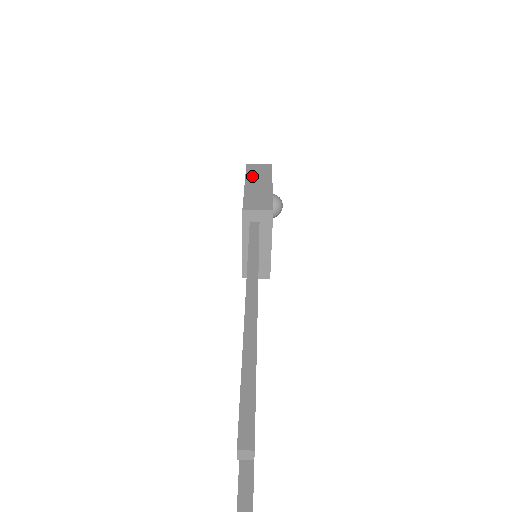
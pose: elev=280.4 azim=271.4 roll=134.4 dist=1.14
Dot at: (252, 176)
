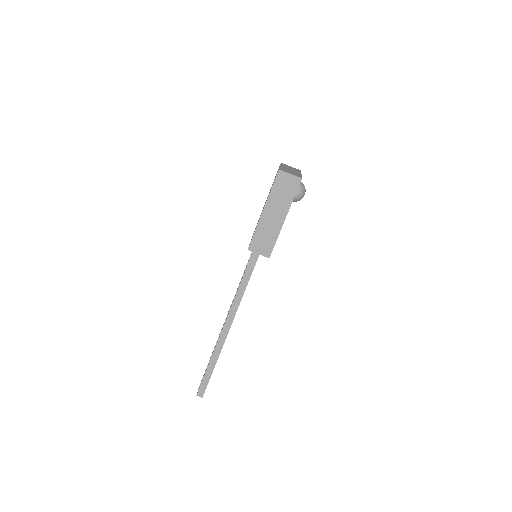
Dot at: (274, 197)
